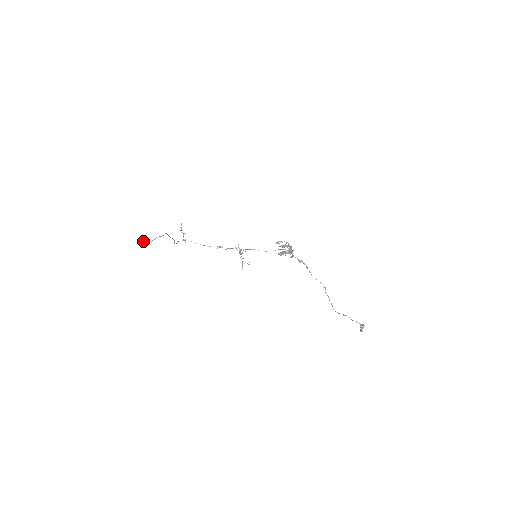
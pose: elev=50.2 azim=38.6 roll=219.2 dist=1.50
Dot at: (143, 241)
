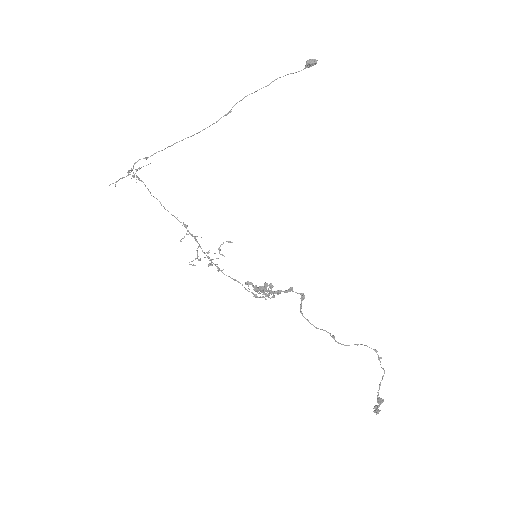
Dot at: (313, 64)
